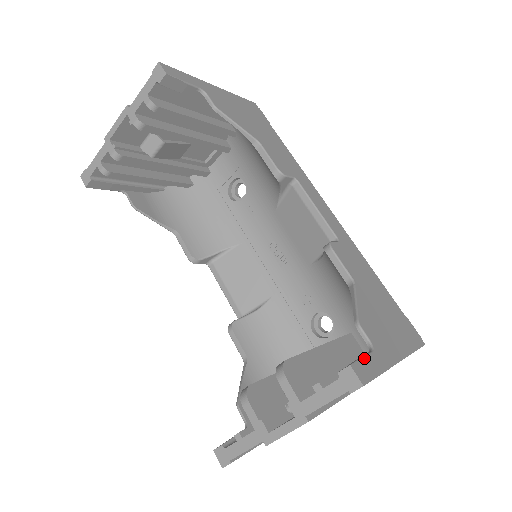
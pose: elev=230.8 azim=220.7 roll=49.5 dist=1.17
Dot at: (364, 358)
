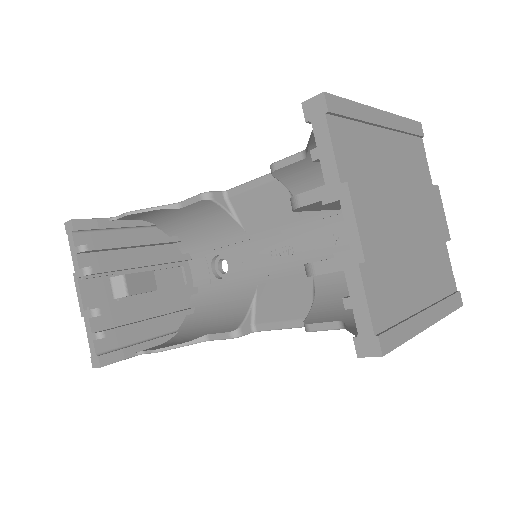
Dot at: occluded
